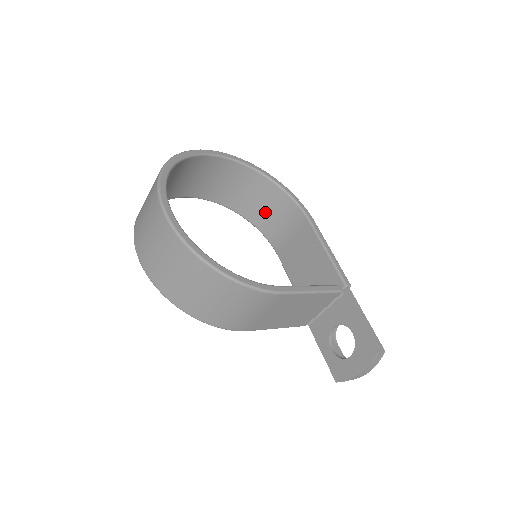
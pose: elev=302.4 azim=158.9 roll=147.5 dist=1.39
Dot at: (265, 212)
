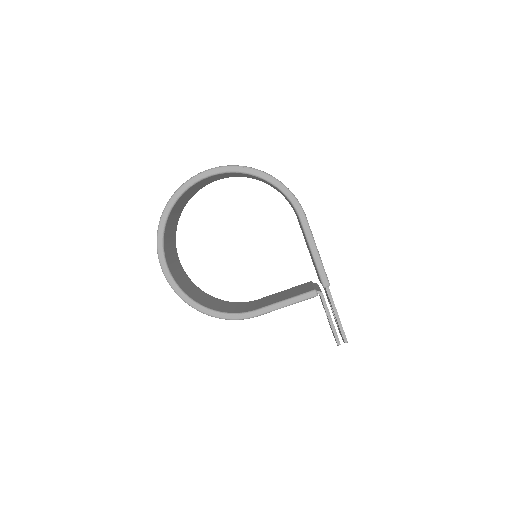
Dot at: (275, 188)
